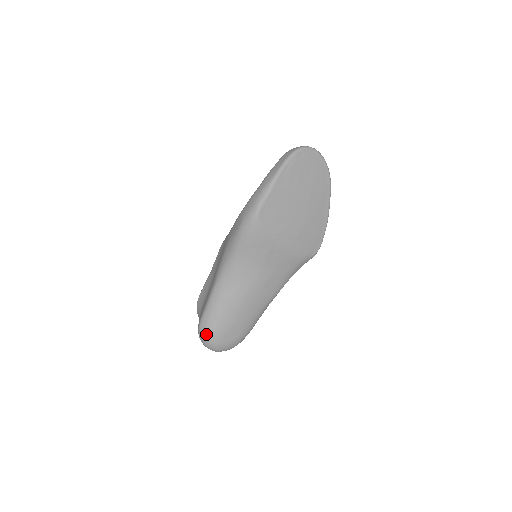
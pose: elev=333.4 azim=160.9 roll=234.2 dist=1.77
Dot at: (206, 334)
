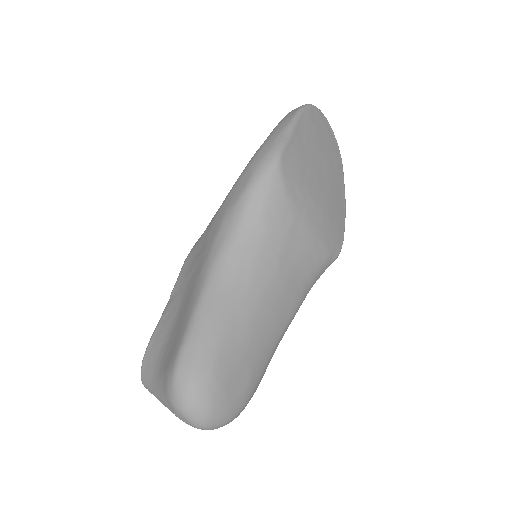
Dot at: (192, 381)
